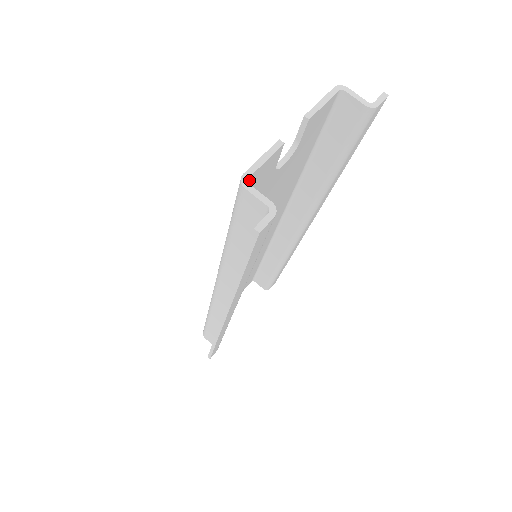
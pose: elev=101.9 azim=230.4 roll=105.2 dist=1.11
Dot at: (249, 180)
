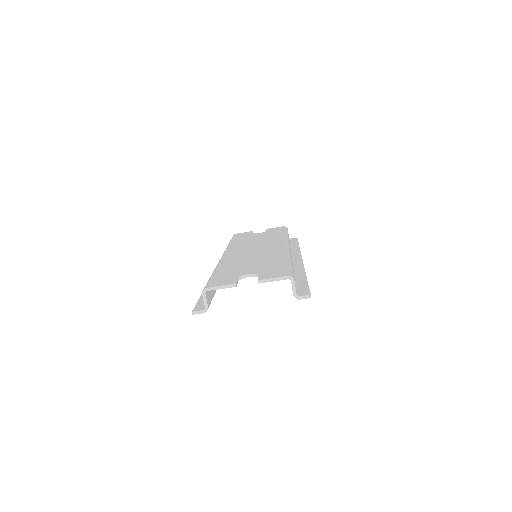
Dot at: (210, 289)
